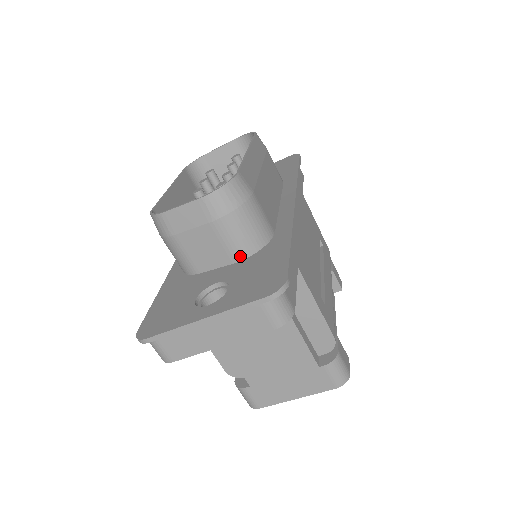
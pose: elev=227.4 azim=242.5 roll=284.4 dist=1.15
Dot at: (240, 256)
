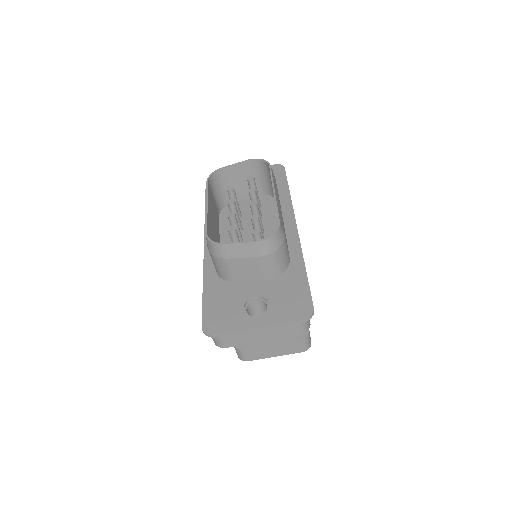
Dot at: (270, 277)
